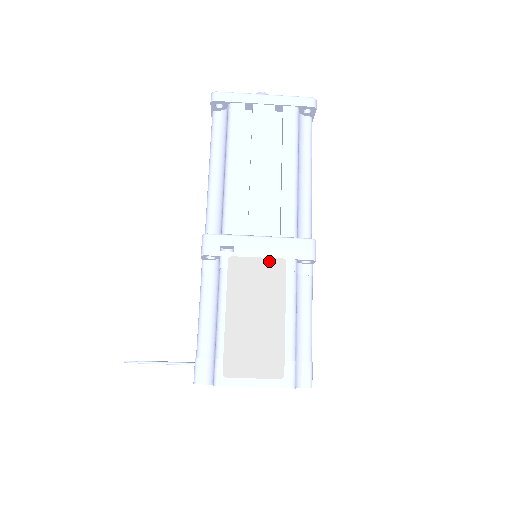
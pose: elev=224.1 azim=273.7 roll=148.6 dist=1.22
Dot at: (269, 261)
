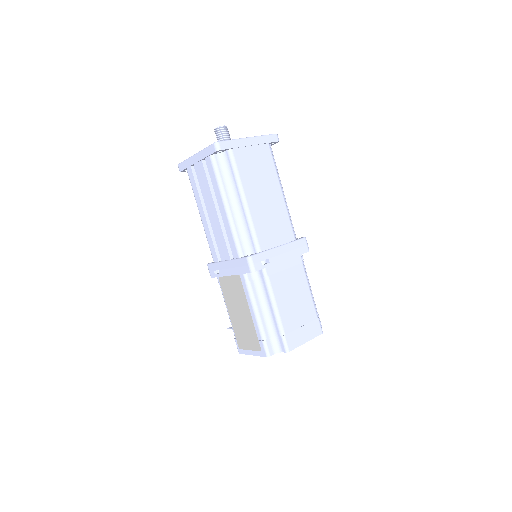
Dot at: (233, 277)
